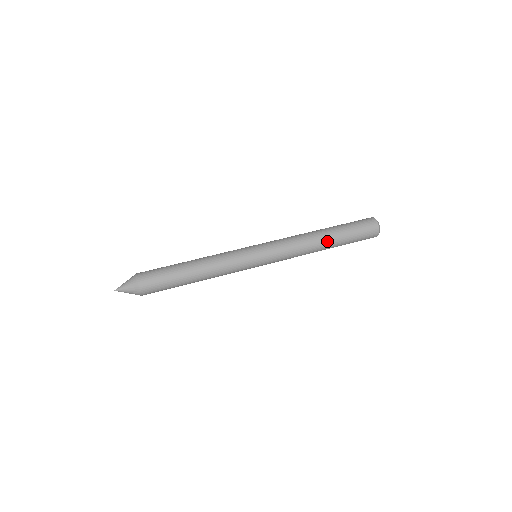
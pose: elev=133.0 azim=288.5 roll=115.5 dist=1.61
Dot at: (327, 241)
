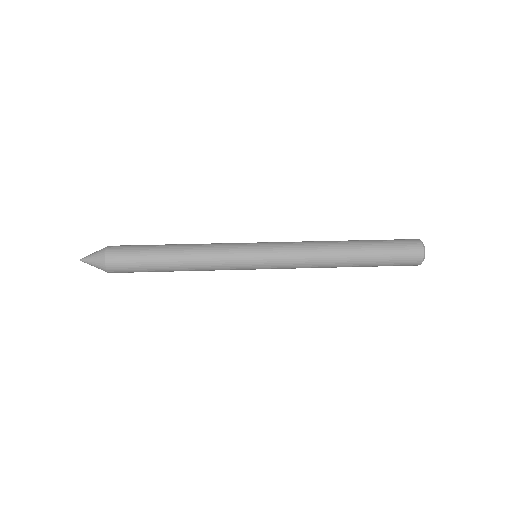
Dot at: (349, 253)
